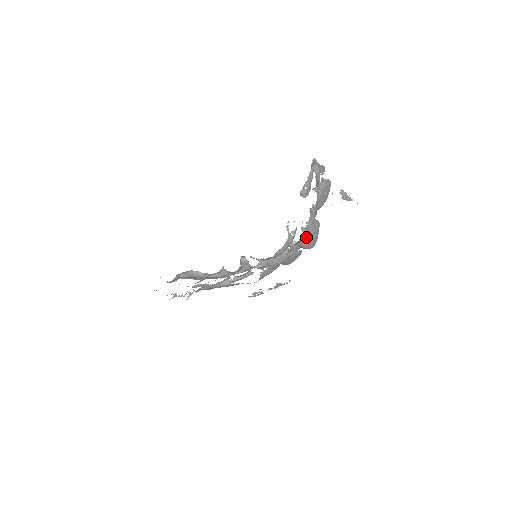
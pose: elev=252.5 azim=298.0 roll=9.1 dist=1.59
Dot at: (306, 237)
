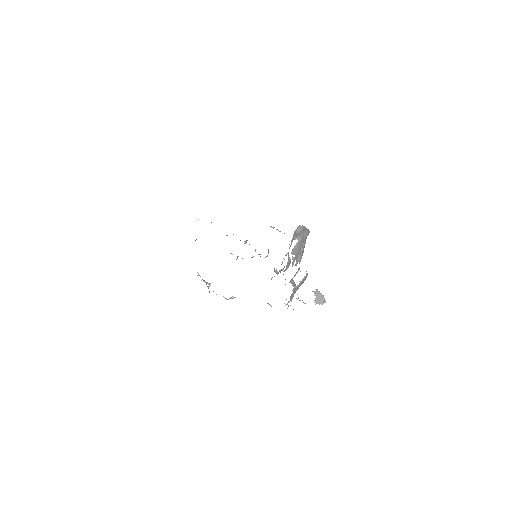
Dot at: occluded
